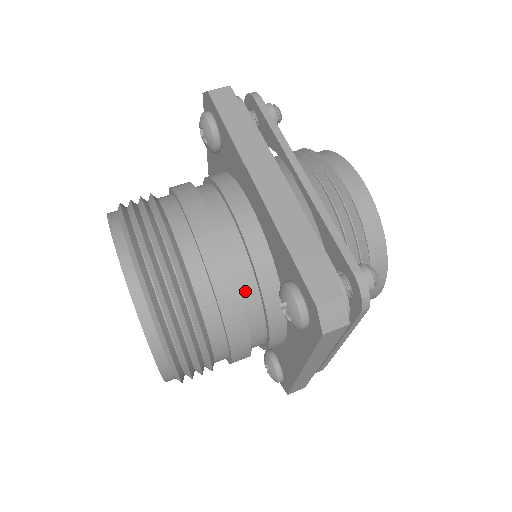
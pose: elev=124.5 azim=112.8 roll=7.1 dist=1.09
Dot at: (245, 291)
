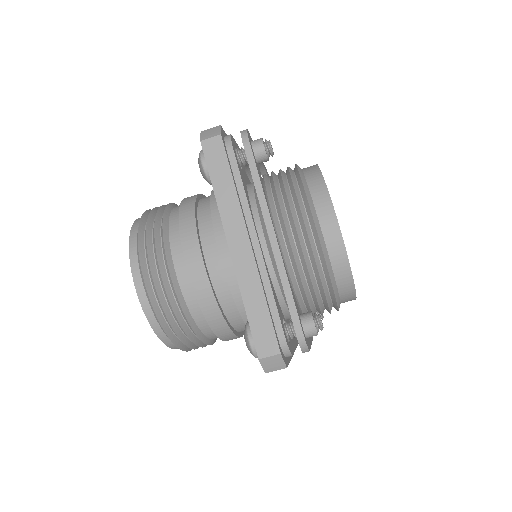
Dot at: occluded
